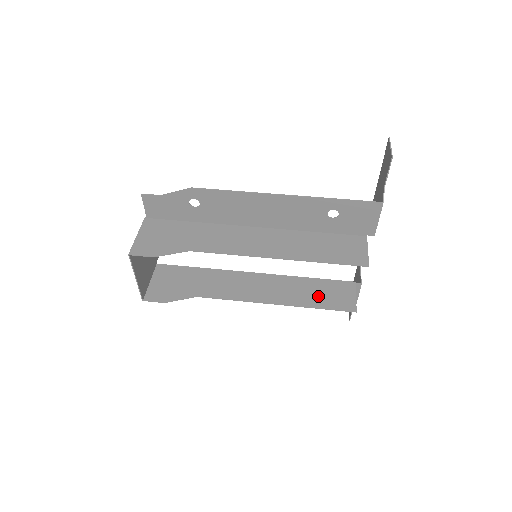
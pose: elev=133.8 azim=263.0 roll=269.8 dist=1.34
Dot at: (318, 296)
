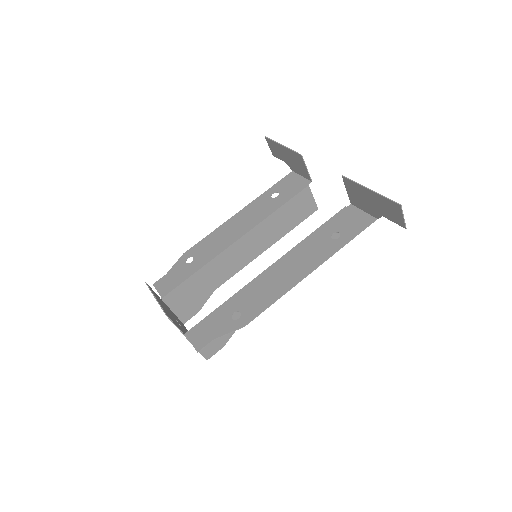
Dot at: (291, 219)
